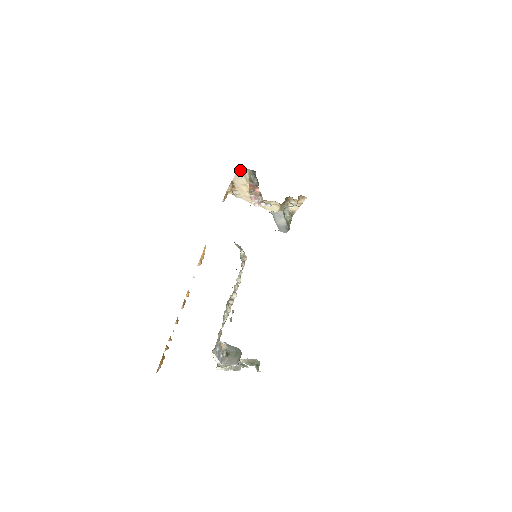
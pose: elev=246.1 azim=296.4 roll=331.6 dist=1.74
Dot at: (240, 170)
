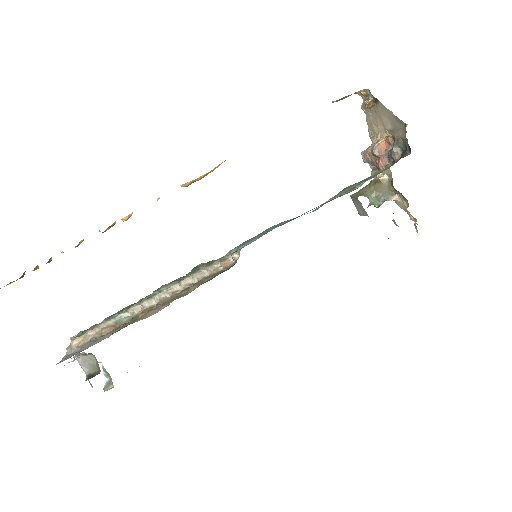
Dot at: (399, 121)
